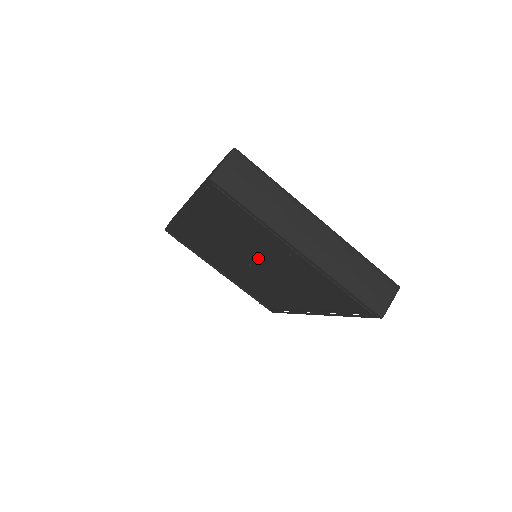
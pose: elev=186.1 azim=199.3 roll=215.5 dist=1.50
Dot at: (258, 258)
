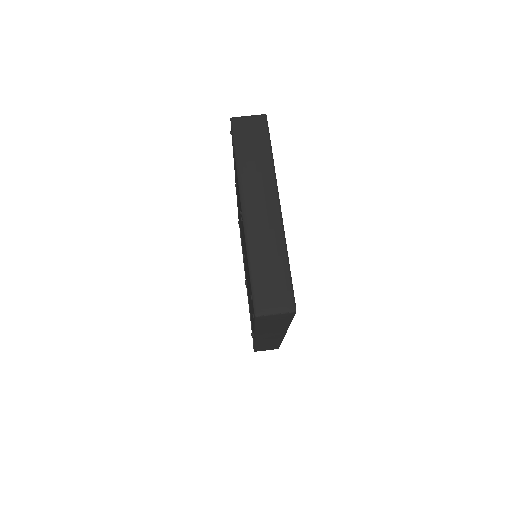
Dot at: occluded
